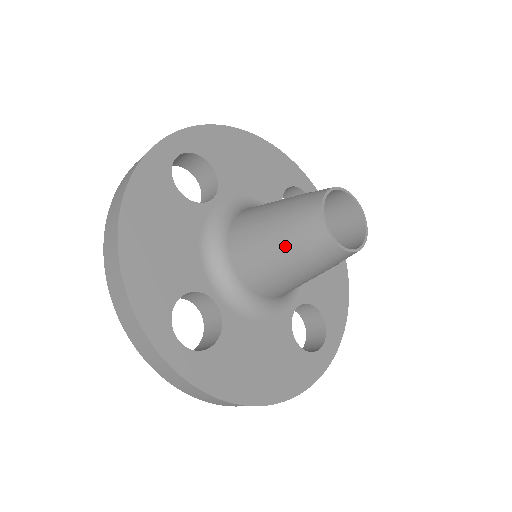
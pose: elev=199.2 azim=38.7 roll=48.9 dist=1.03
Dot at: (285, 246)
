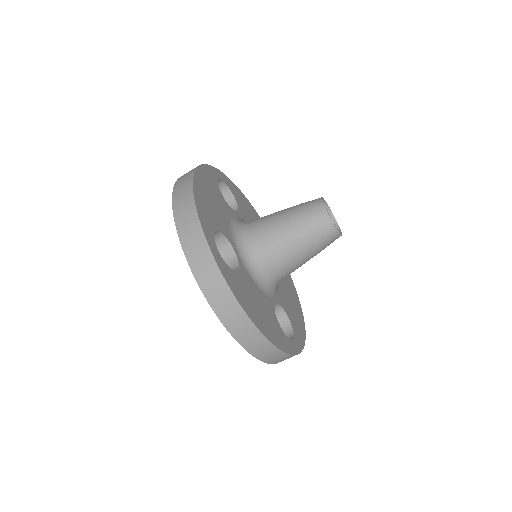
Dot at: (295, 220)
